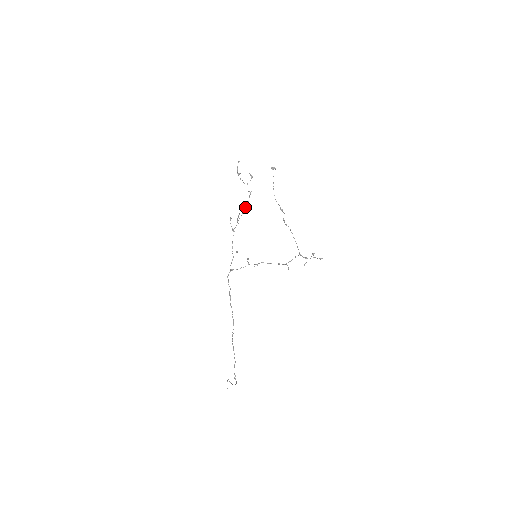
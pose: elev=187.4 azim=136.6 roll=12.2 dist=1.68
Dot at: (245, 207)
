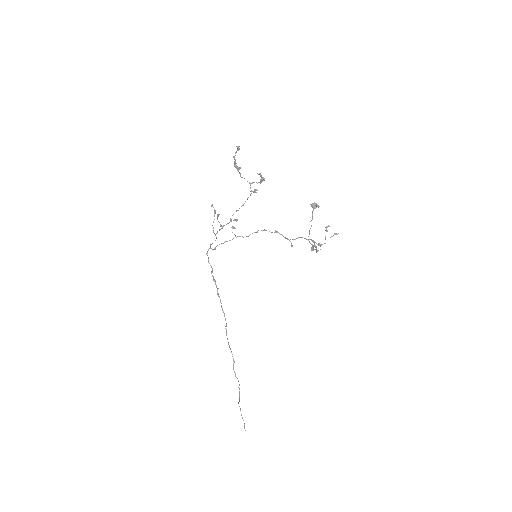
Dot at: occluded
